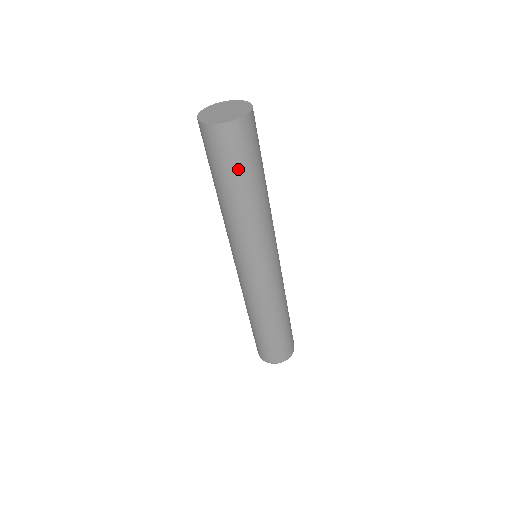
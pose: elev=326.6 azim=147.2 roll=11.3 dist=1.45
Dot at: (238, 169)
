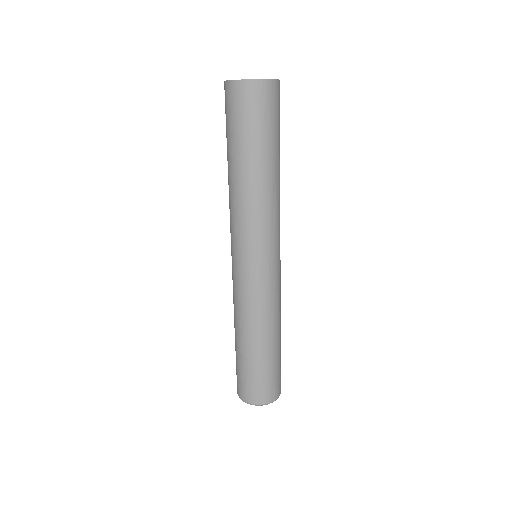
Dot at: (261, 133)
